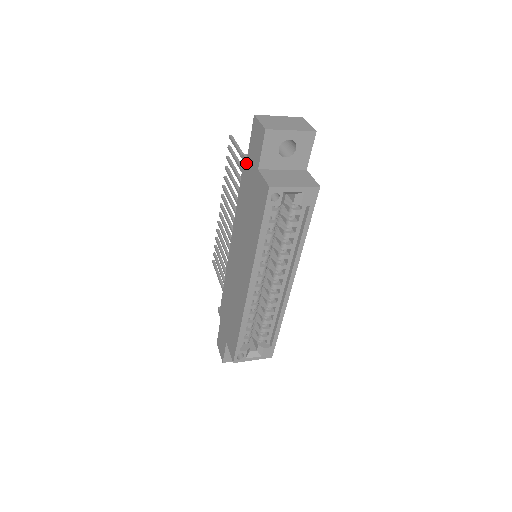
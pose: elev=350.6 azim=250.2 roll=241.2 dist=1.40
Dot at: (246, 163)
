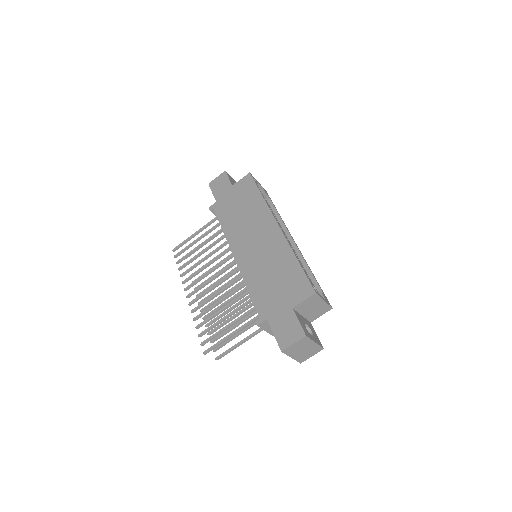
Dot at: (217, 203)
